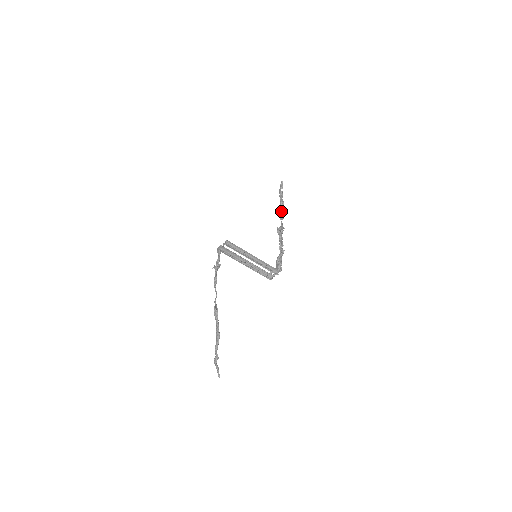
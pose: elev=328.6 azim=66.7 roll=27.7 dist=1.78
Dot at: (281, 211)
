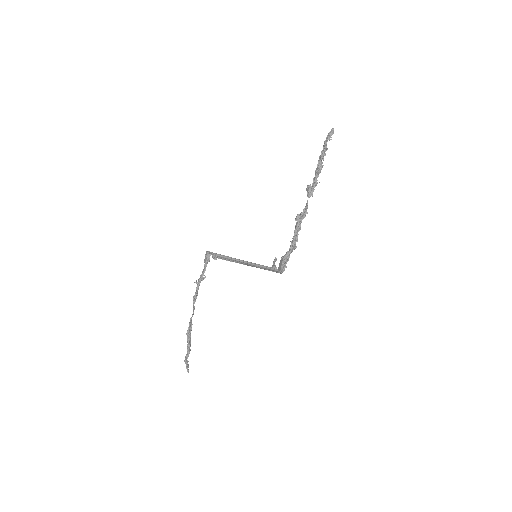
Dot at: (313, 184)
